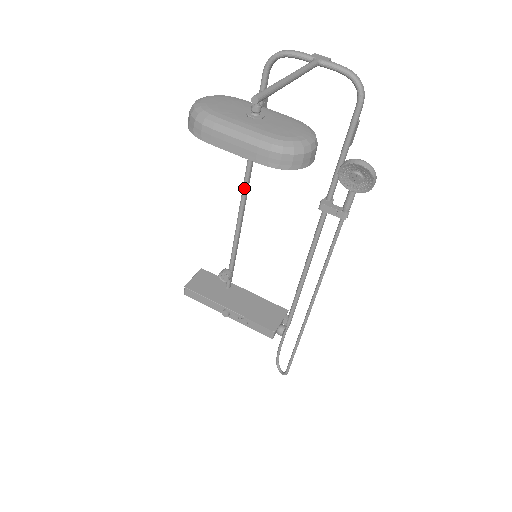
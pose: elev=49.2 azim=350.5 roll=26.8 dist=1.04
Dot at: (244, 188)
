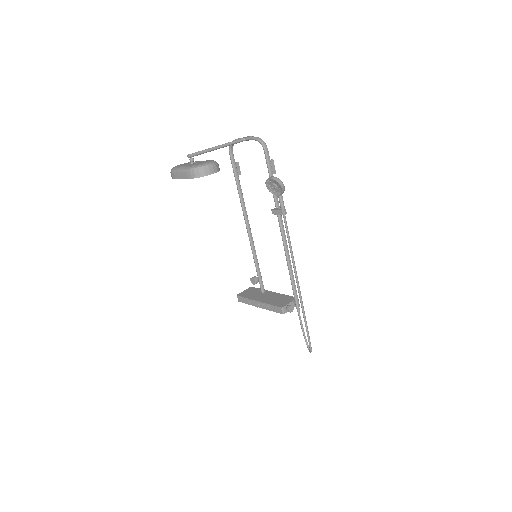
Dot at: (245, 219)
